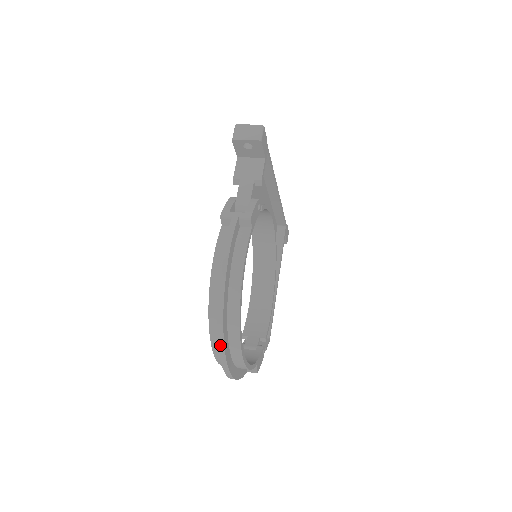
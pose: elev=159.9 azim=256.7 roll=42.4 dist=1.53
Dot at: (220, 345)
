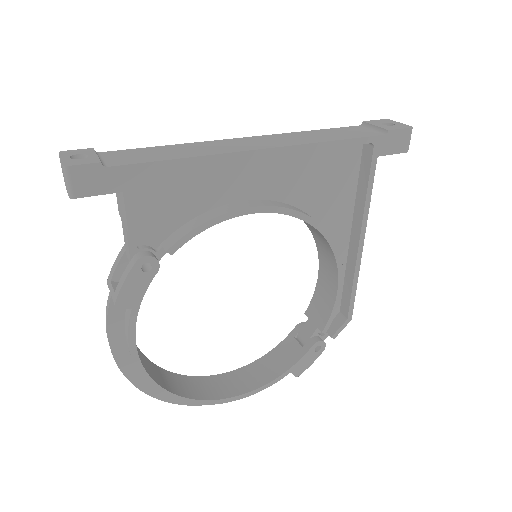
Dot at: (169, 400)
